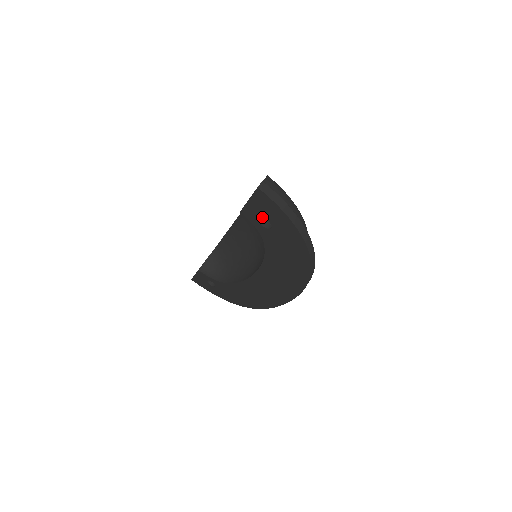
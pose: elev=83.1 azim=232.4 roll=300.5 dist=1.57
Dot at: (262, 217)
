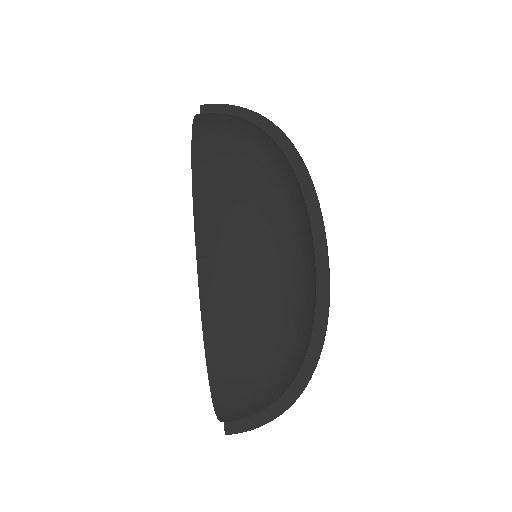
Dot at: occluded
